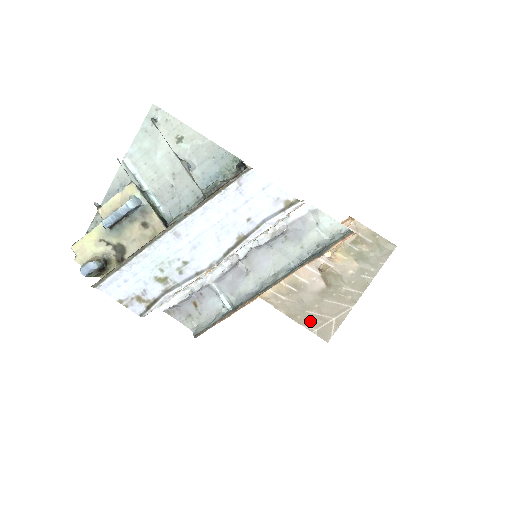
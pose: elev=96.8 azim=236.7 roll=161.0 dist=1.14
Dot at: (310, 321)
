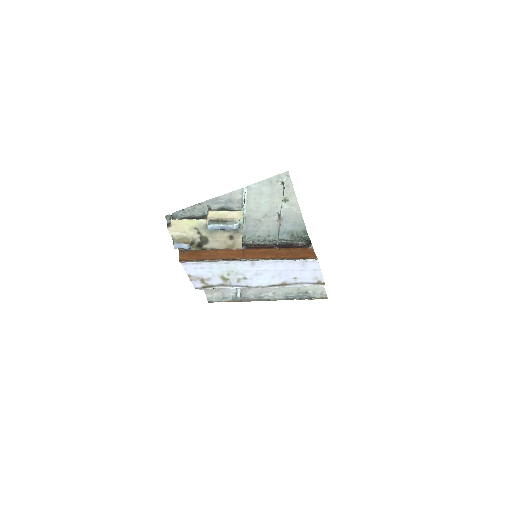
Dot at: occluded
